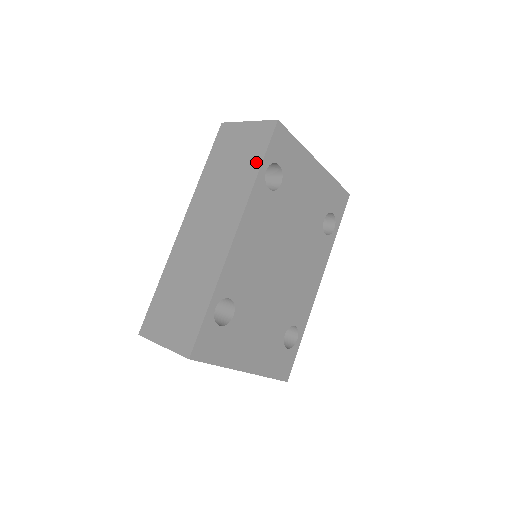
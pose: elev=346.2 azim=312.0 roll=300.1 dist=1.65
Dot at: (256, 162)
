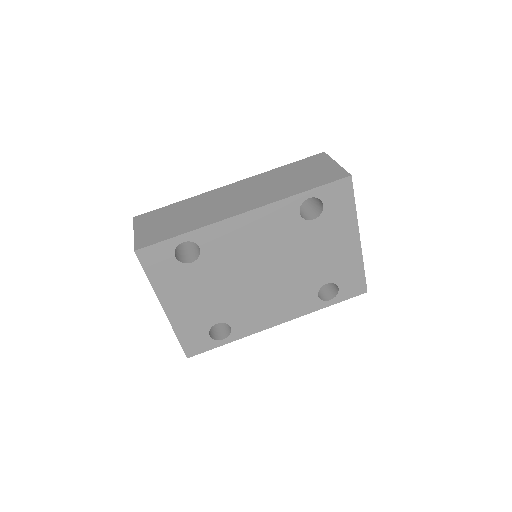
Dot at: (308, 186)
